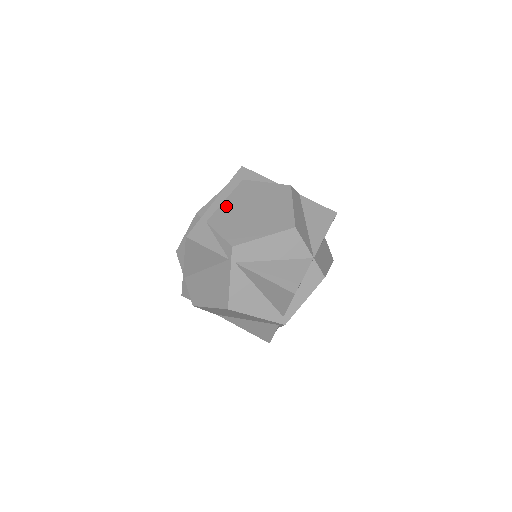
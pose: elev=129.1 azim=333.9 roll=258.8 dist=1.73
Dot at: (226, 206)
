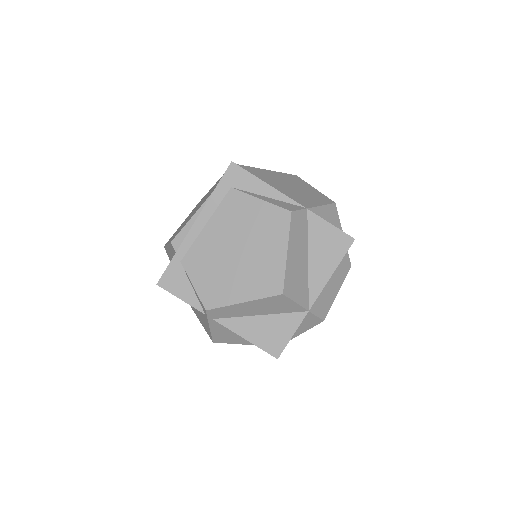
Dot at: (205, 237)
